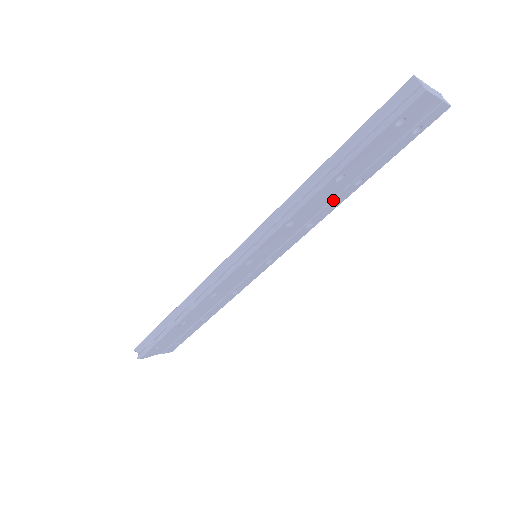
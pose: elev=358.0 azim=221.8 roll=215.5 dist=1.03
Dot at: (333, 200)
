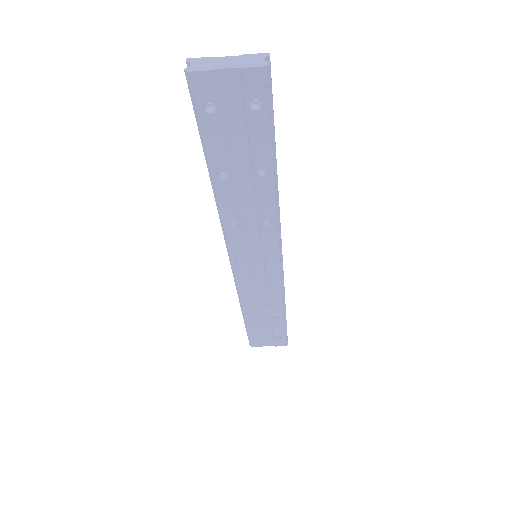
Dot at: (256, 195)
